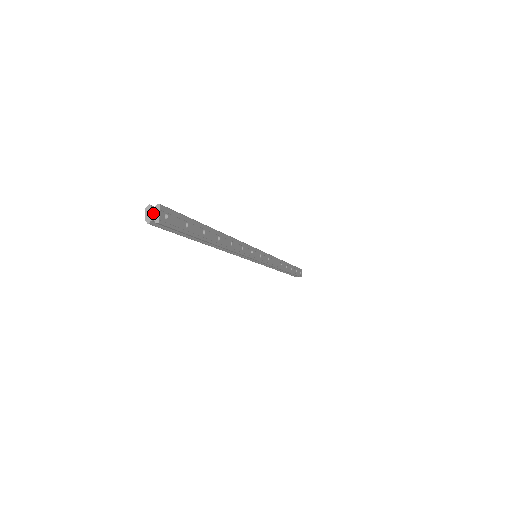
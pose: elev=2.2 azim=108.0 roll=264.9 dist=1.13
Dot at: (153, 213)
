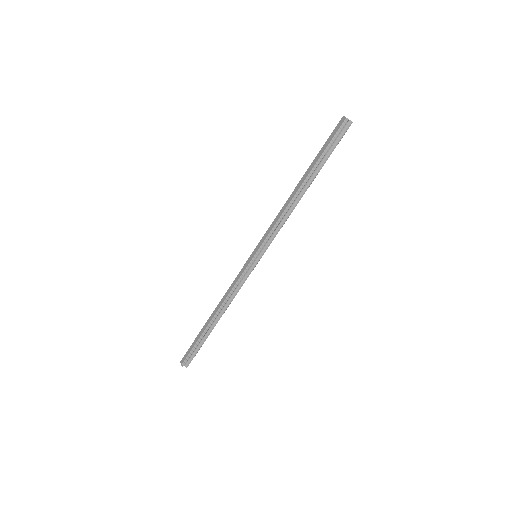
Dot at: occluded
